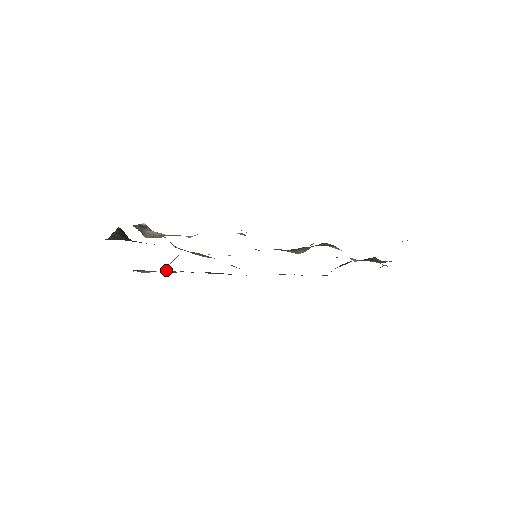
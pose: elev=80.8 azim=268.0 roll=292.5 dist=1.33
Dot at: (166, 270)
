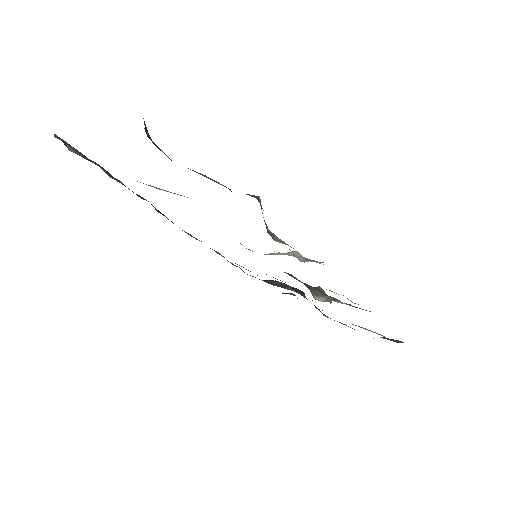
Dot at: occluded
